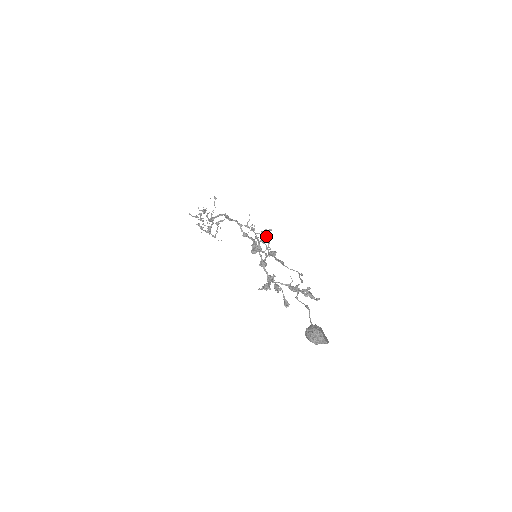
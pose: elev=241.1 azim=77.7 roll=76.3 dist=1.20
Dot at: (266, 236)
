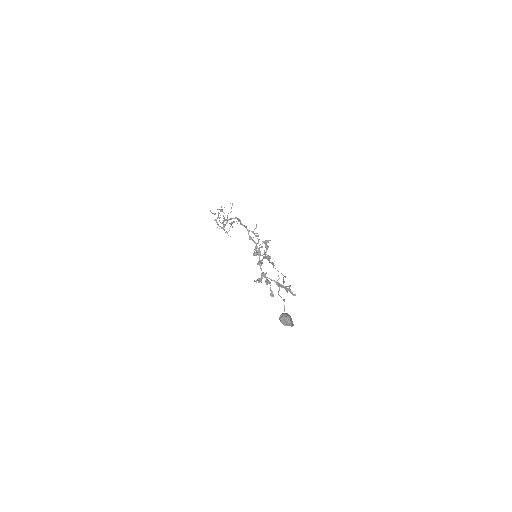
Dot at: (266, 245)
